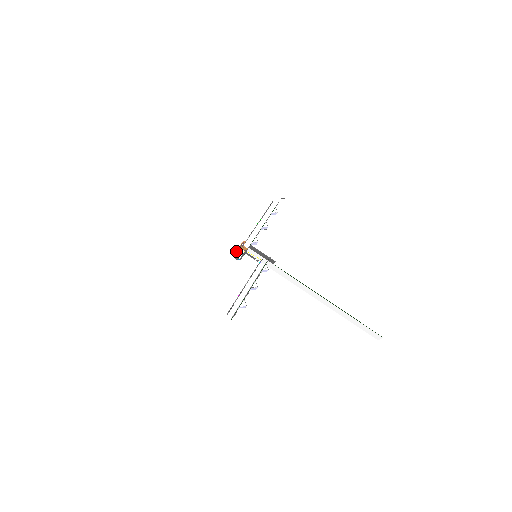
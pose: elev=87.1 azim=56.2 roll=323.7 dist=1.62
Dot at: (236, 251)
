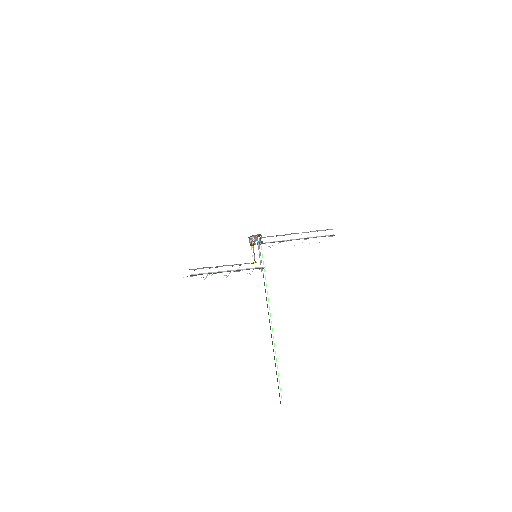
Dot at: occluded
